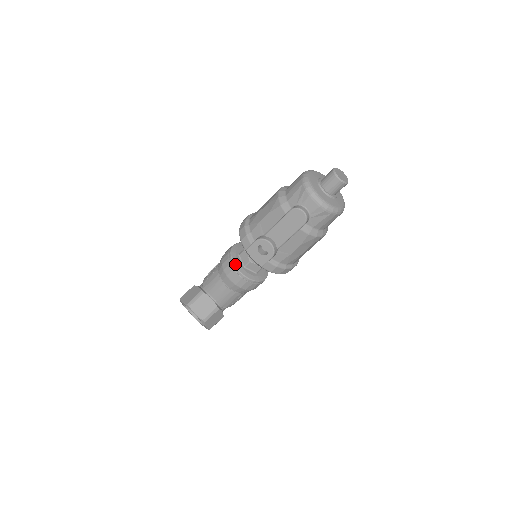
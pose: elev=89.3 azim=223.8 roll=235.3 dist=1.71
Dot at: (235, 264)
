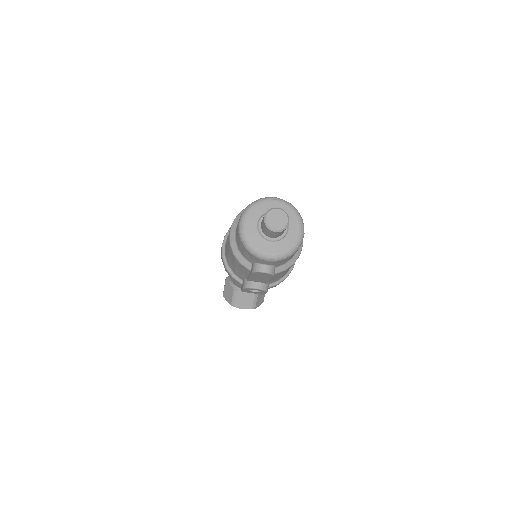
Dot at: occluded
